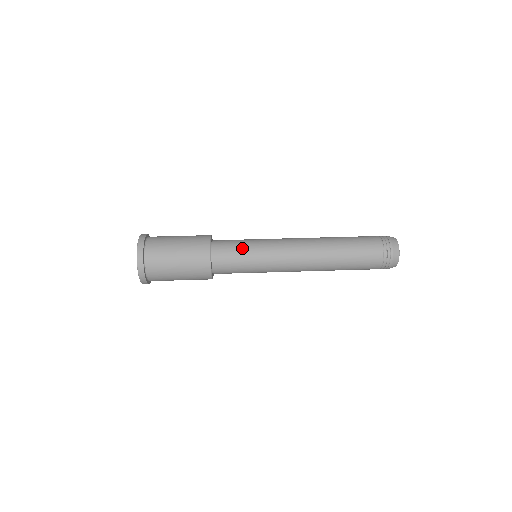
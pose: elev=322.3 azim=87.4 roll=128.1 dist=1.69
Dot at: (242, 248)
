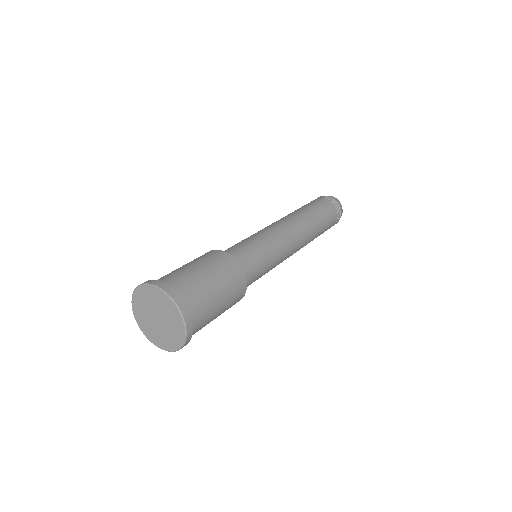
Dot at: (246, 243)
